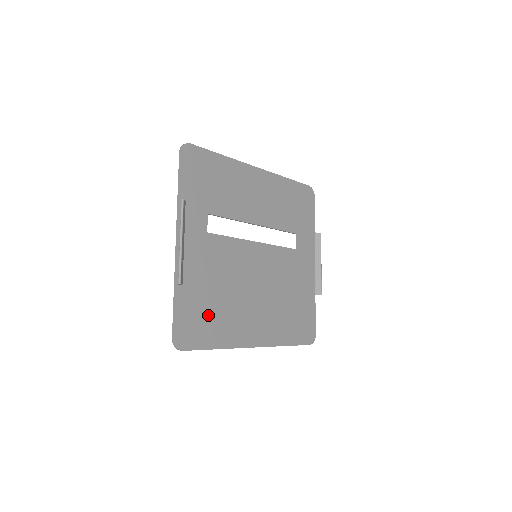
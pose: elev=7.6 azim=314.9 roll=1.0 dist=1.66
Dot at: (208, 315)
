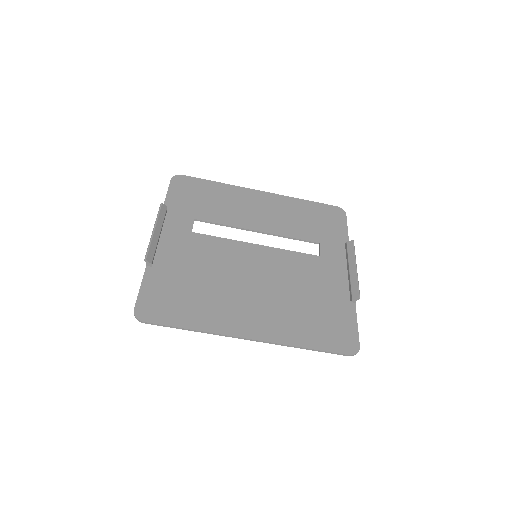
Dot at: (183, 296)
